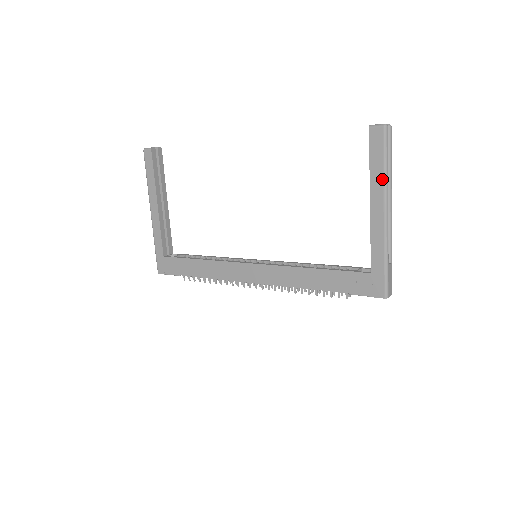
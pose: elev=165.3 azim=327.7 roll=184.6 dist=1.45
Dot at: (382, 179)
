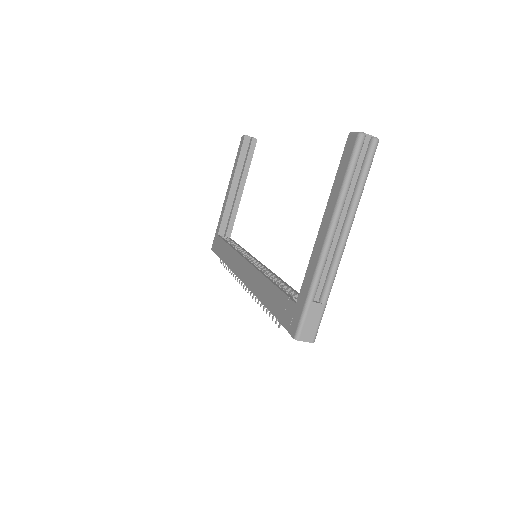
Dot at: (337, 196)
